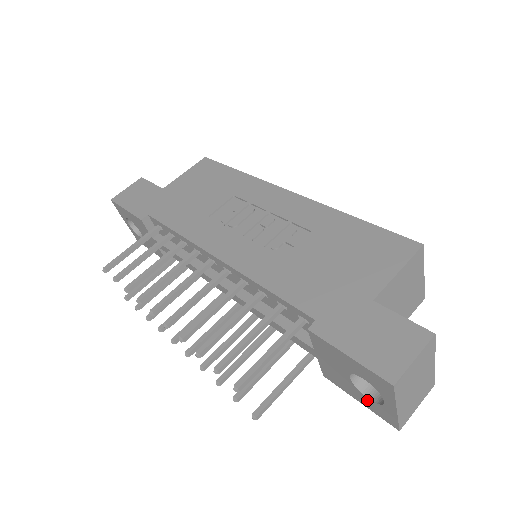
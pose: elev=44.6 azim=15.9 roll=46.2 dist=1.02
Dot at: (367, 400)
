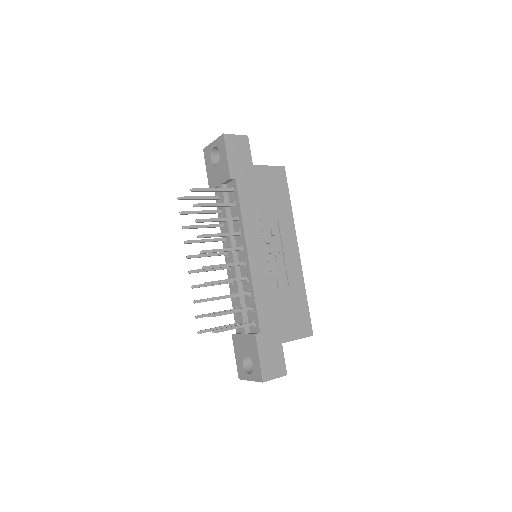
Dot at: (241, 363)
